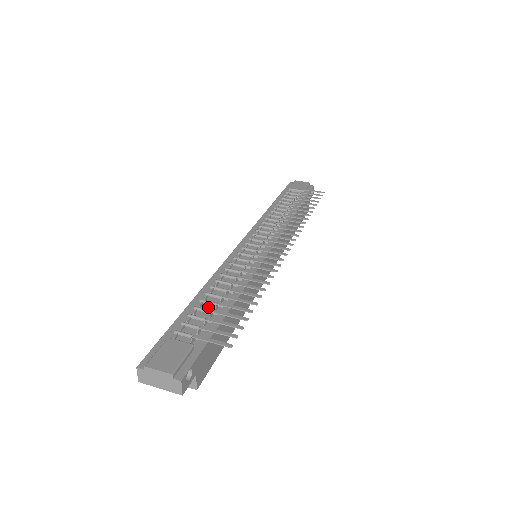
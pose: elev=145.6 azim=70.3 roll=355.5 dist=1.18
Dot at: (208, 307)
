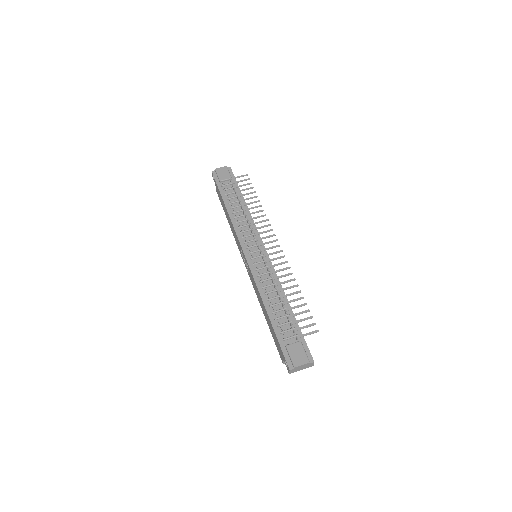
Dot at: (280, 314)
